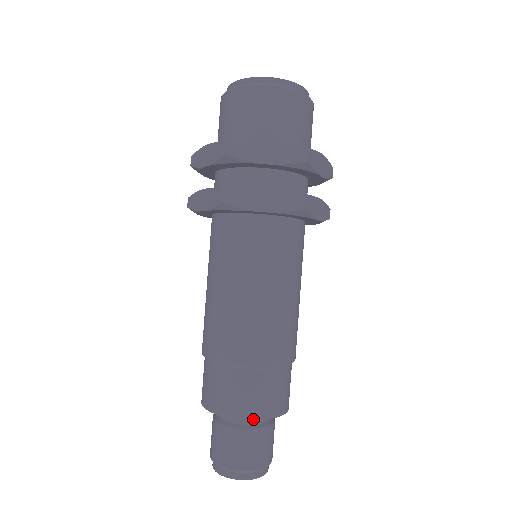
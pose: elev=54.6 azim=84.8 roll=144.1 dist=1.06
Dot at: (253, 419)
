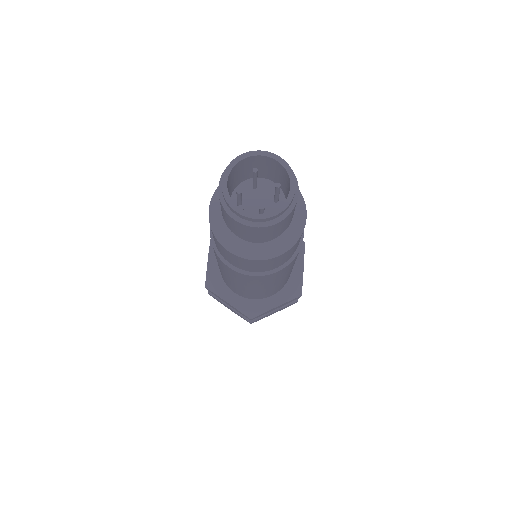
Dot at: occluded
